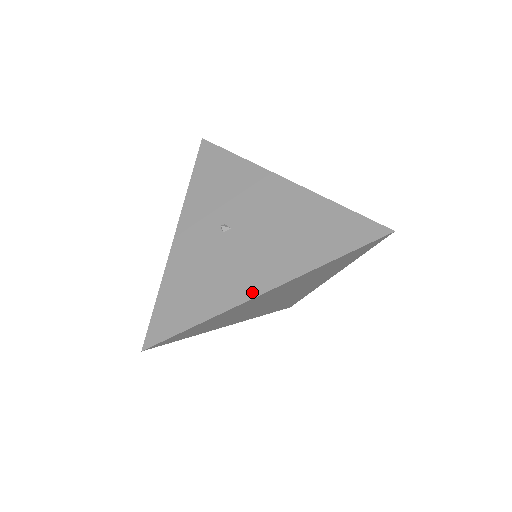
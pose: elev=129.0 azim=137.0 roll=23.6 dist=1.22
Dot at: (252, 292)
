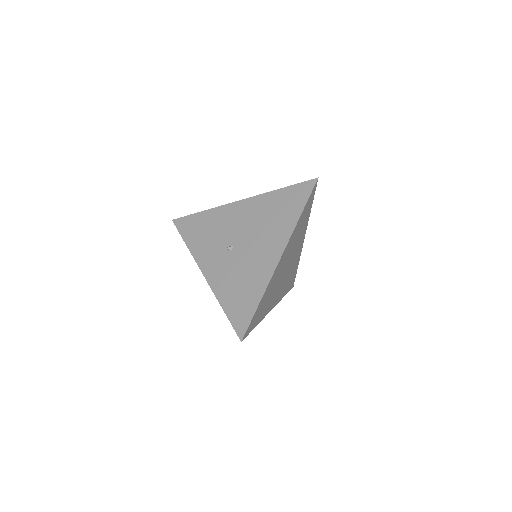
Dot at: (274, 262)
